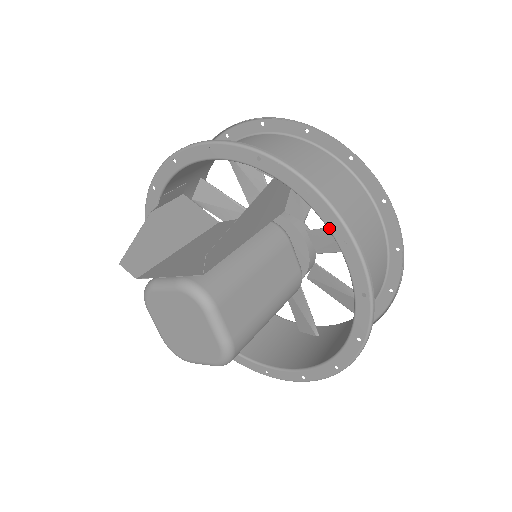
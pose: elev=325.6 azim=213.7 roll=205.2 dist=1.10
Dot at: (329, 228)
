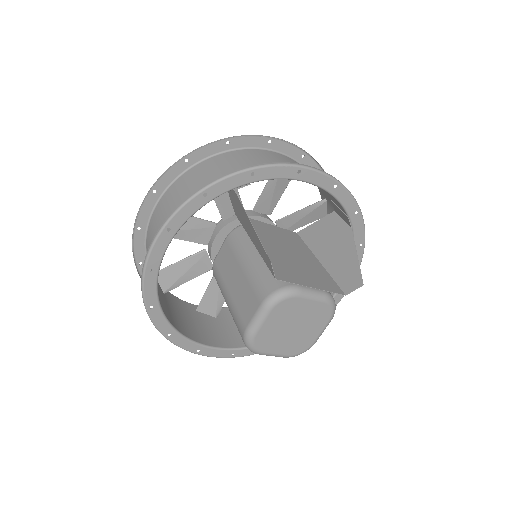
Dot at: occluded
